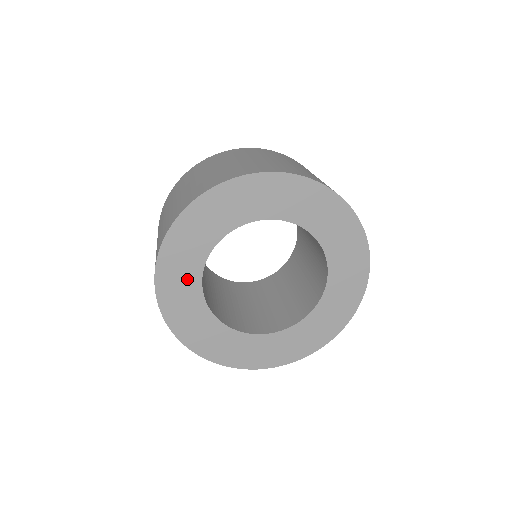
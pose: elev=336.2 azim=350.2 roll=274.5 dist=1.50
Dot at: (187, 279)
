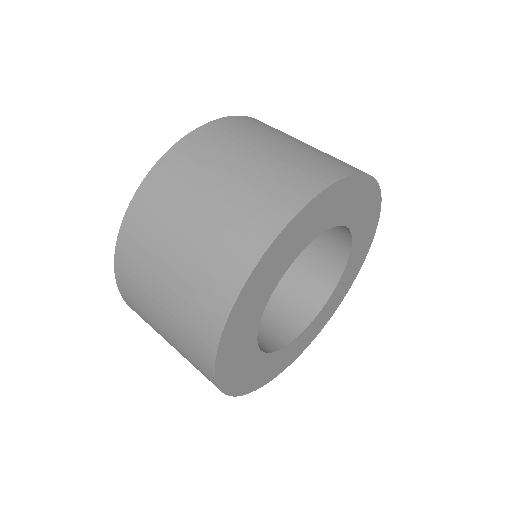
Dot at: (246, 336)
